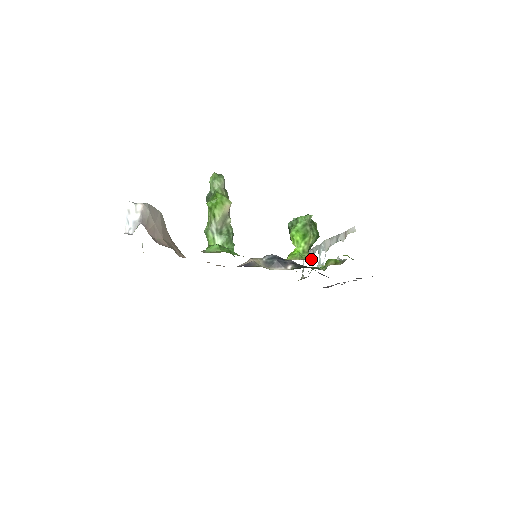
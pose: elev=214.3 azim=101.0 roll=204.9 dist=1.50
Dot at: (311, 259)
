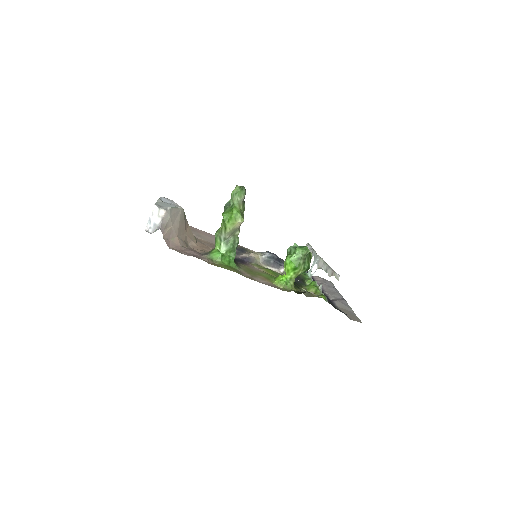
Dot at: (294, 288)
